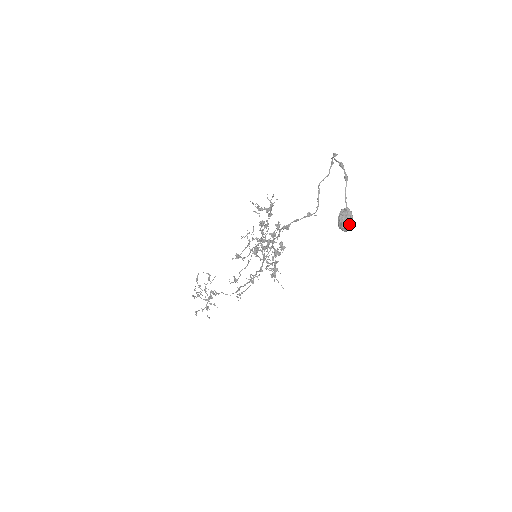
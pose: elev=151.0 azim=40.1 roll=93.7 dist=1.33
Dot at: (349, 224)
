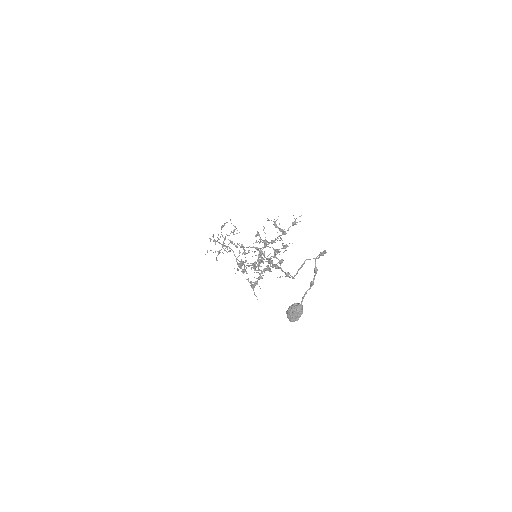
Dot at: (293, 319)
